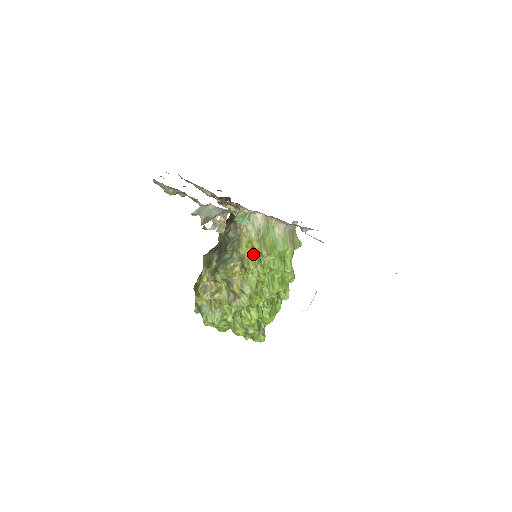
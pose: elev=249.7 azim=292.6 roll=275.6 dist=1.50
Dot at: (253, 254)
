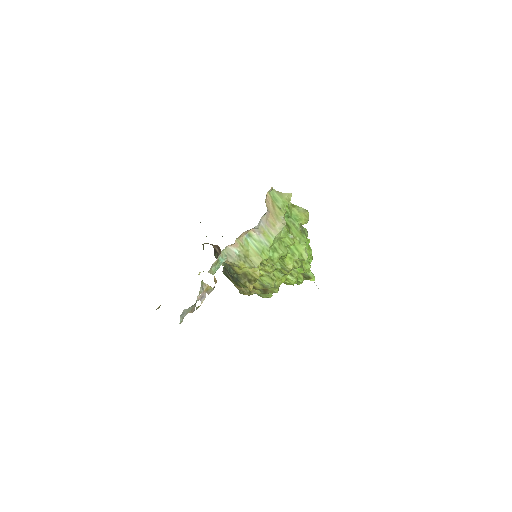
Dot at: occluded
